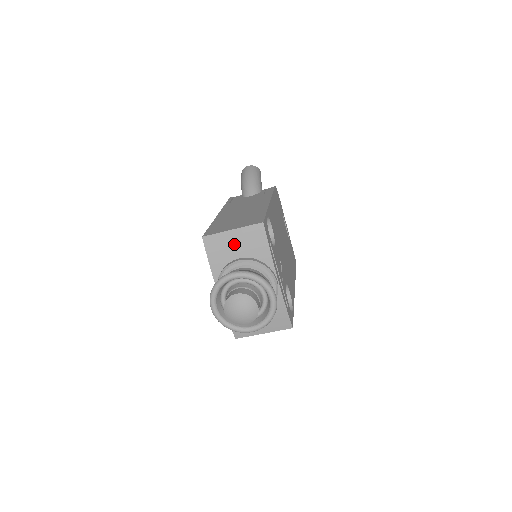
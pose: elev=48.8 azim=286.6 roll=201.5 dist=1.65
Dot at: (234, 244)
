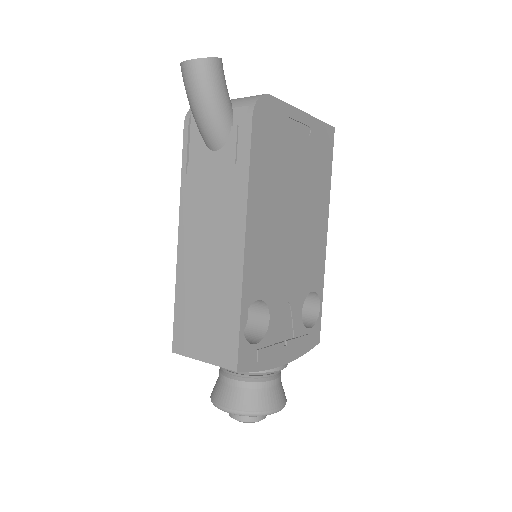
Dot at: occluded
